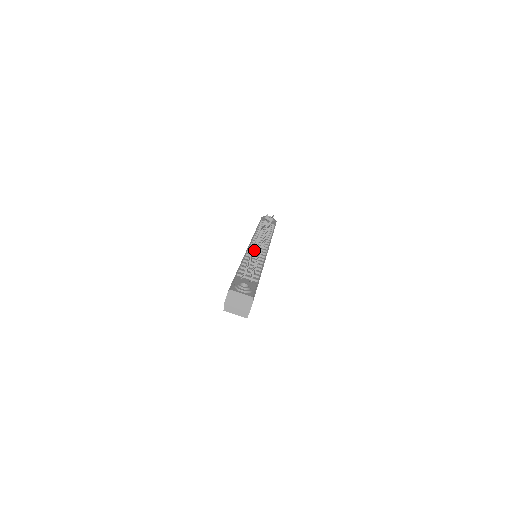
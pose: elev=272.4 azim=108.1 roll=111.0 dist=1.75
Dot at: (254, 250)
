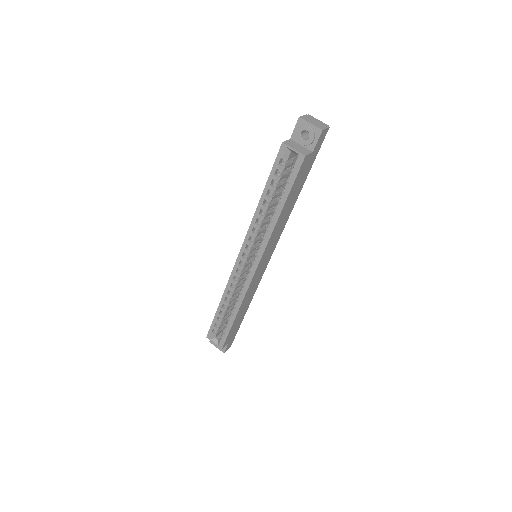
Dot at: occluded
